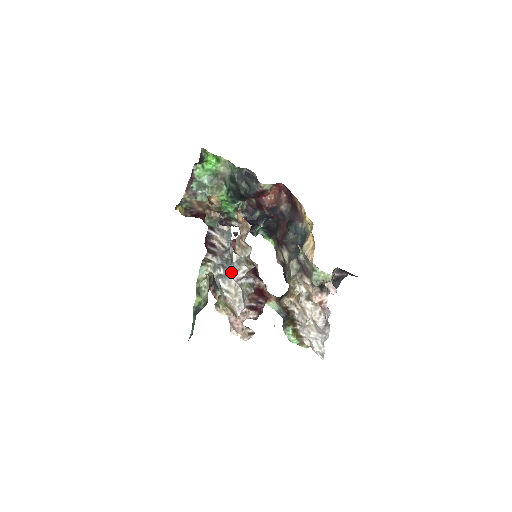
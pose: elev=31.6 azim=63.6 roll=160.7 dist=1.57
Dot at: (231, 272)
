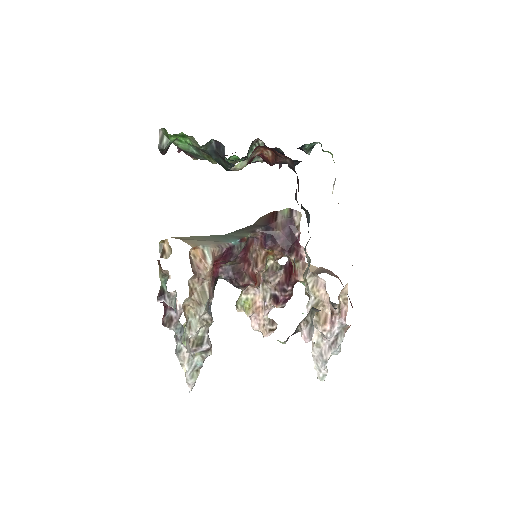
Dot at: (183, 344)
